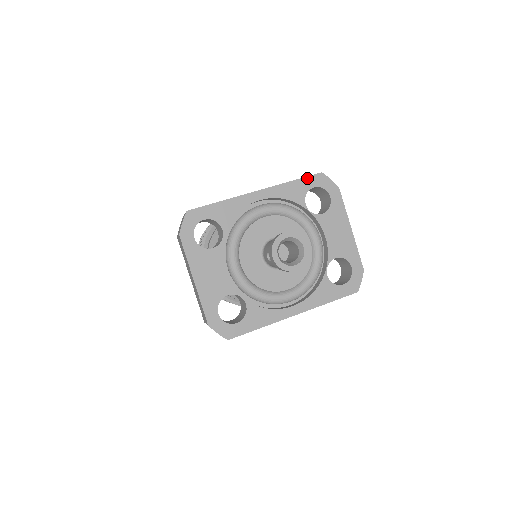
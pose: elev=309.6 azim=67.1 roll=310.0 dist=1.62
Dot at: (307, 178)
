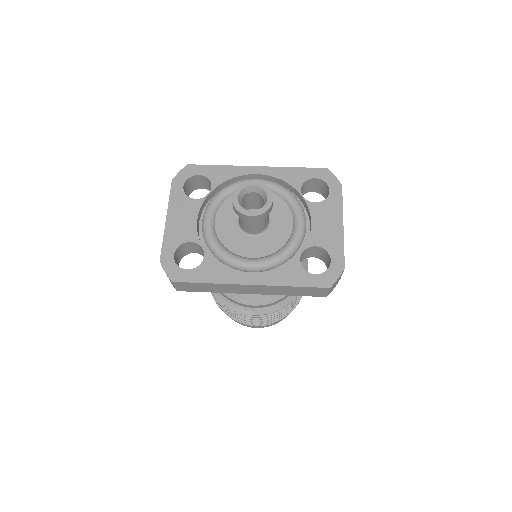
Dot at: (311, 169)
